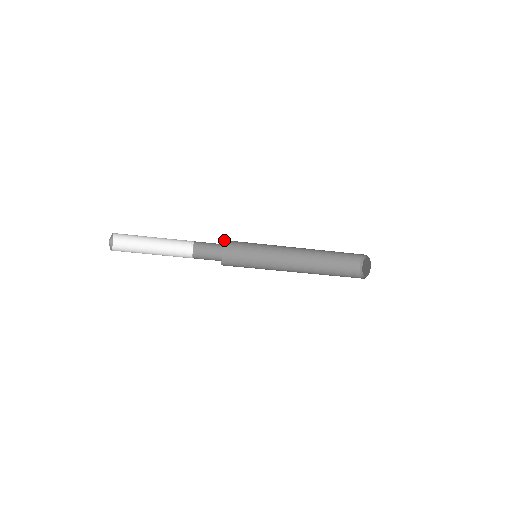
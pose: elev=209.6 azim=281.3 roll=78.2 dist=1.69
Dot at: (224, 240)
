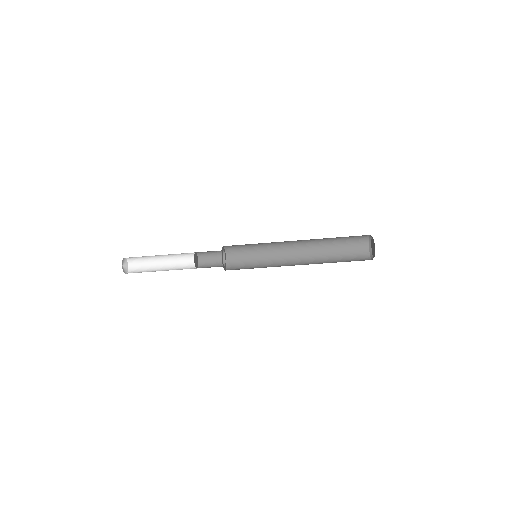
Dot at: (226, 255)
